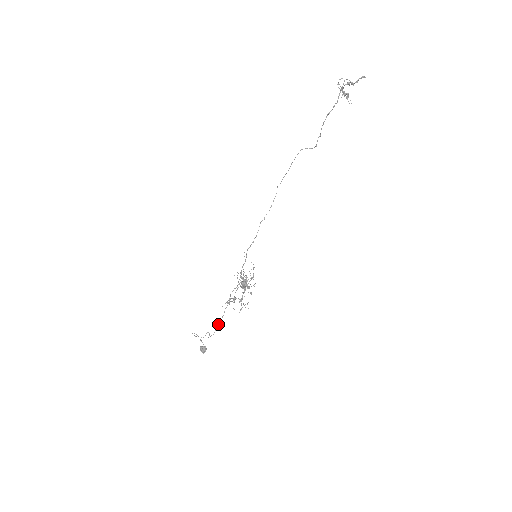
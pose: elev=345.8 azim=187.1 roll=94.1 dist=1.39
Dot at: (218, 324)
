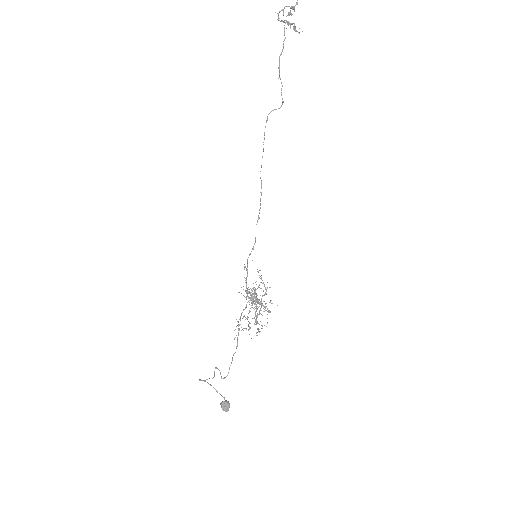
Dot at: occluded
